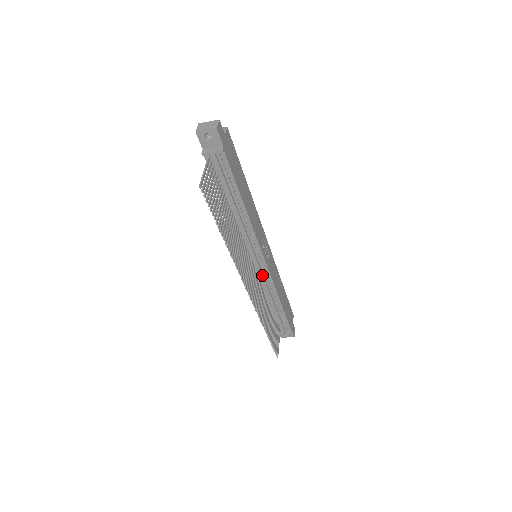
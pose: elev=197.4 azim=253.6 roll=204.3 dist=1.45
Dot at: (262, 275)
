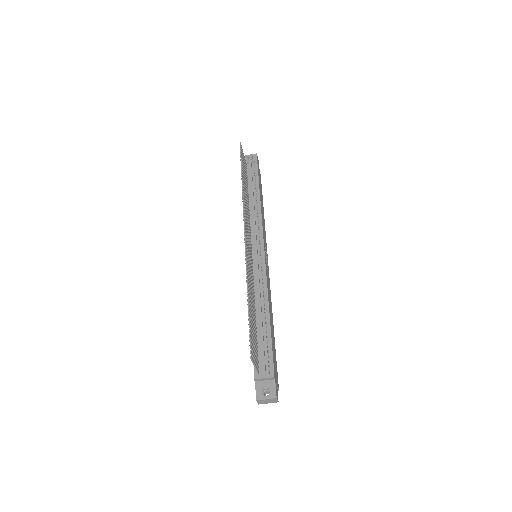
Dot at: (258, 267)
